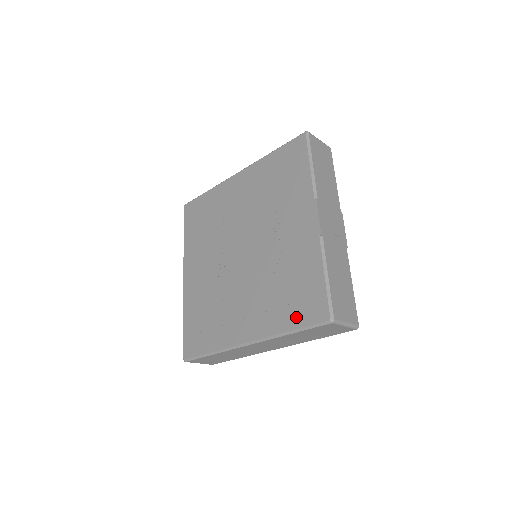
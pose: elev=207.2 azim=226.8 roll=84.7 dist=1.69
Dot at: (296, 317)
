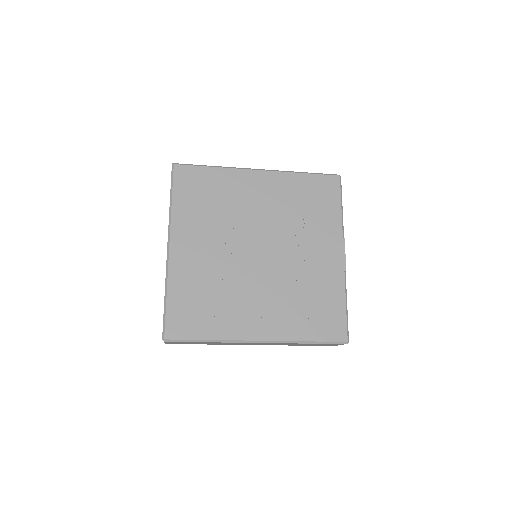
Dot at: (316, 331)
